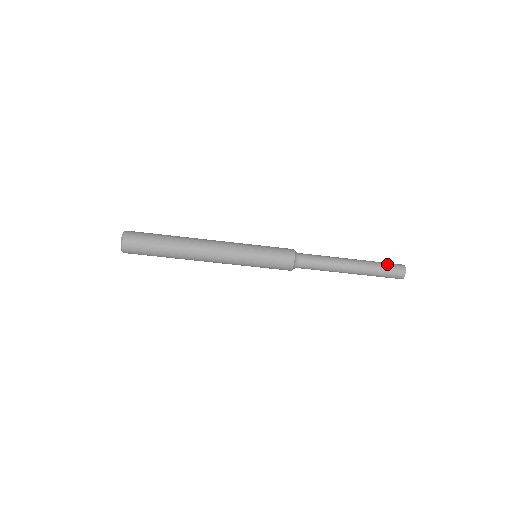
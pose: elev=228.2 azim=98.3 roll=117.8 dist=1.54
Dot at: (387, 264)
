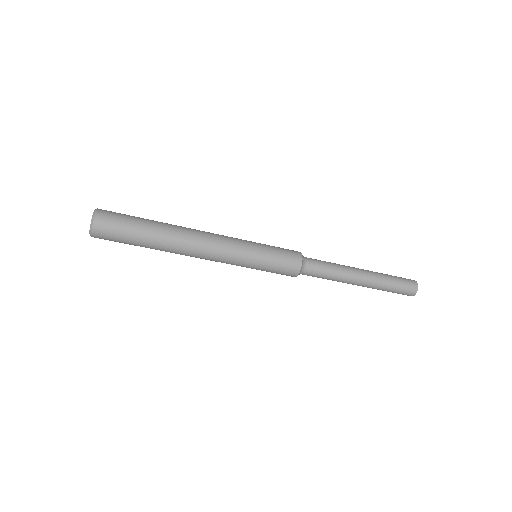
Dot at: (399, 279)
